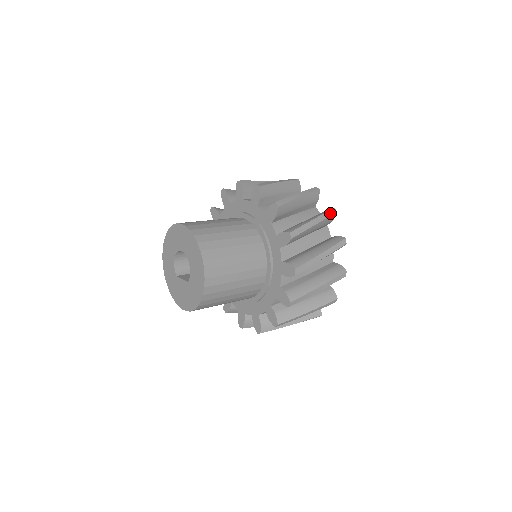
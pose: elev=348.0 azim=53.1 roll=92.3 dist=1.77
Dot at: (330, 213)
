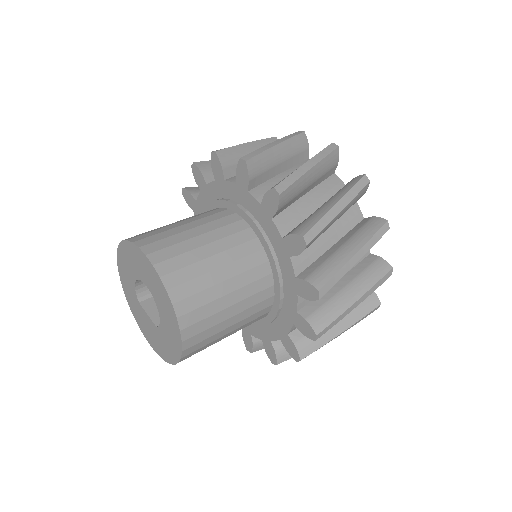
Dot at: (380, 234)
